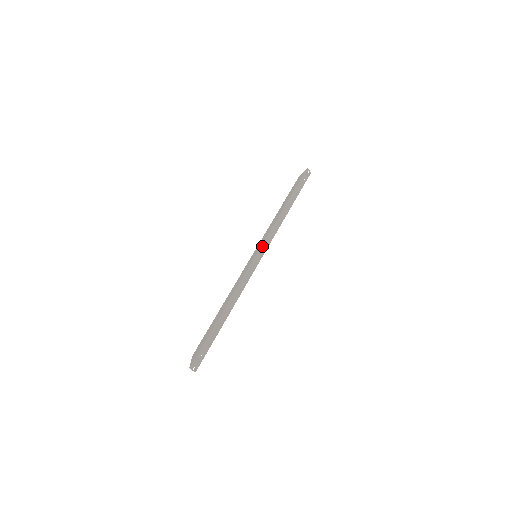
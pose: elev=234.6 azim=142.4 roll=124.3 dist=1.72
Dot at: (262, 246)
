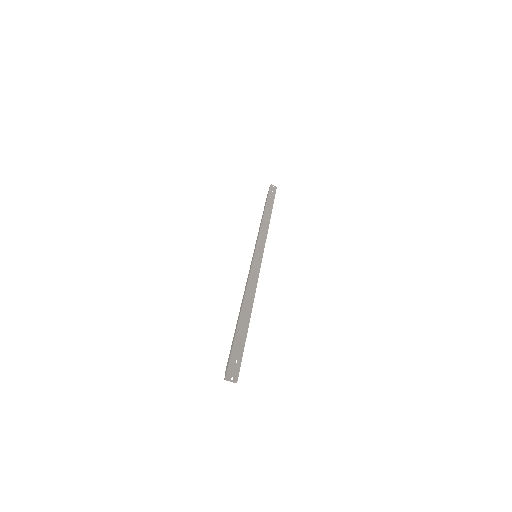
Dot at: (257, 245)
